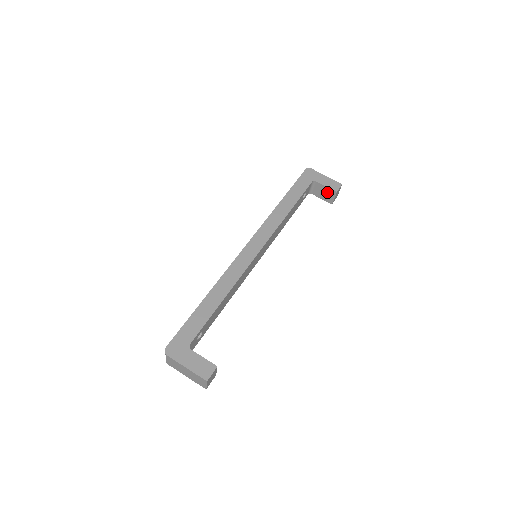
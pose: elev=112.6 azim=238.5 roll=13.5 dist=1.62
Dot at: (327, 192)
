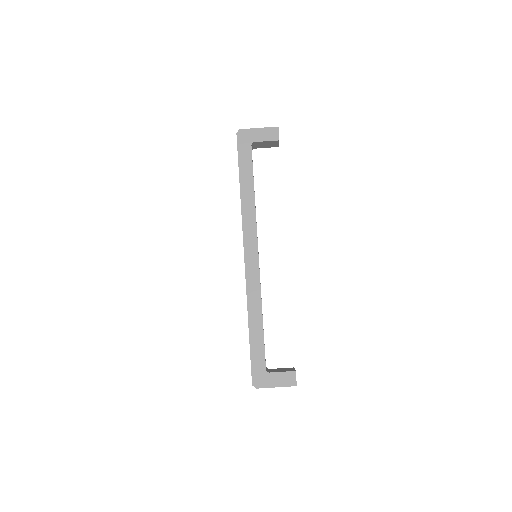
Dot at: (269, 143)
